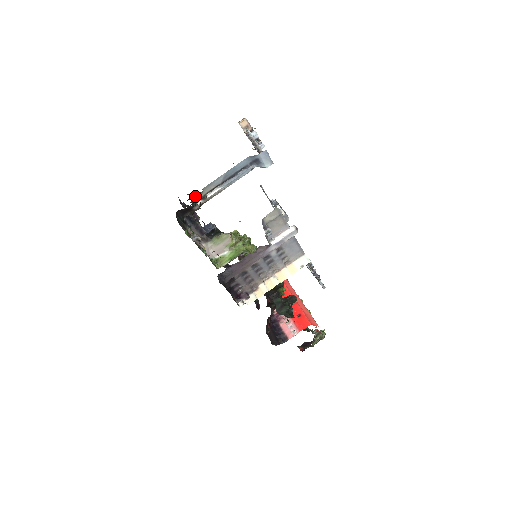
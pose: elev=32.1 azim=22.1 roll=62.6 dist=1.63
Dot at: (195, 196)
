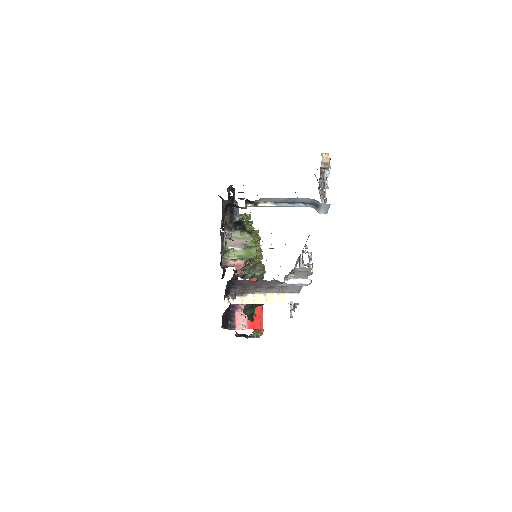
Dot at: occluded
